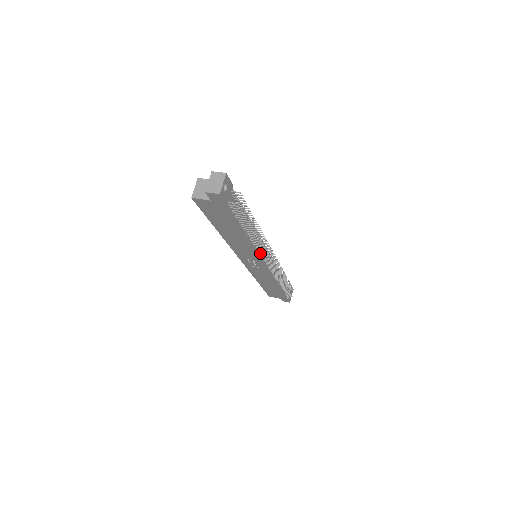
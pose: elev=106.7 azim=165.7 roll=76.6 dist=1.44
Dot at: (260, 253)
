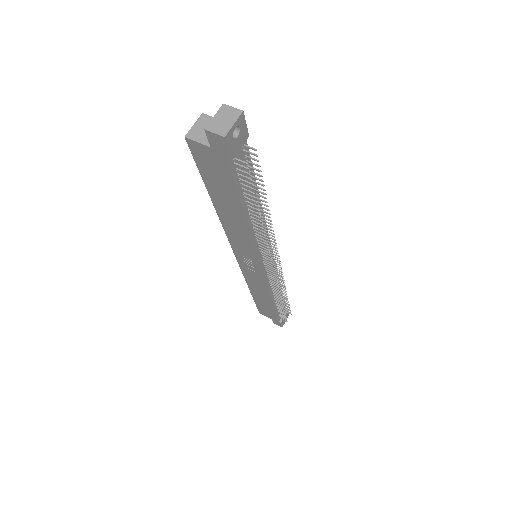
Dot at: (262, 252)
